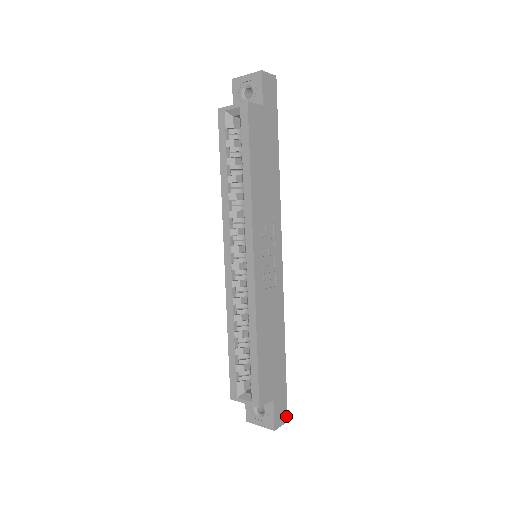
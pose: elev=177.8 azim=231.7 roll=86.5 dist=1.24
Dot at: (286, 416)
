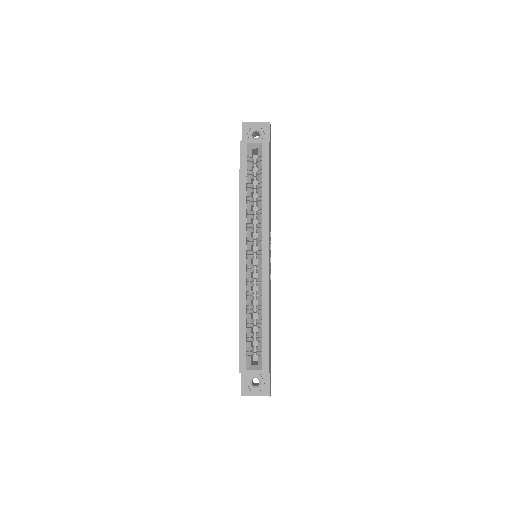
Dot at: occluded
